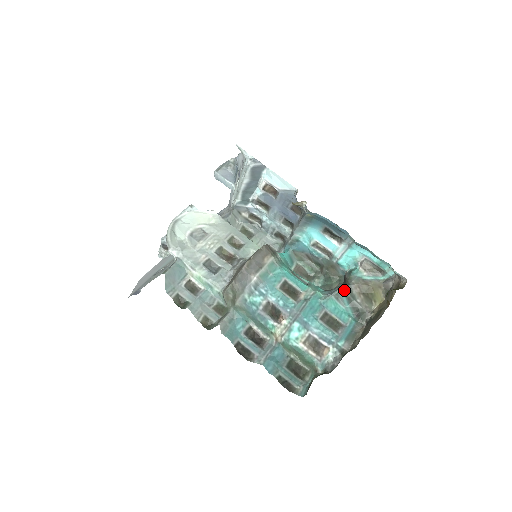
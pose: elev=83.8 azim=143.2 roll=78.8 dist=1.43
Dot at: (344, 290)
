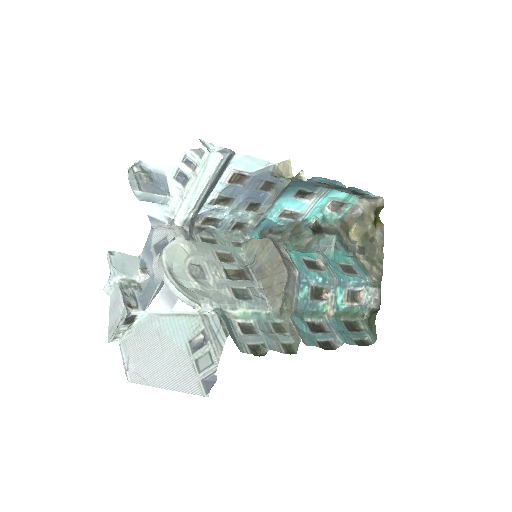
Dot at: (337, 237)
